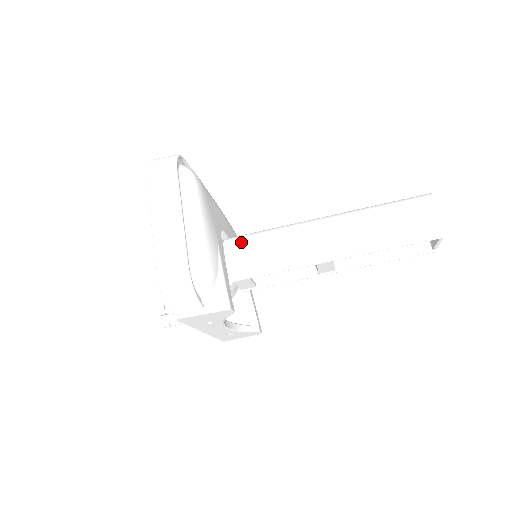
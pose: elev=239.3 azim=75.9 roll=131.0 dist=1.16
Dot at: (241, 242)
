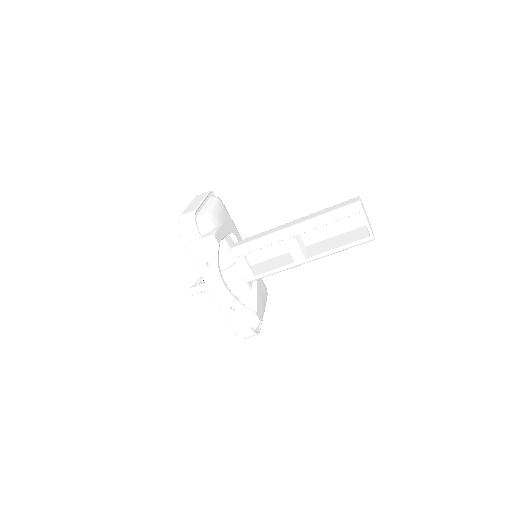
Dot at: (244, 239)
